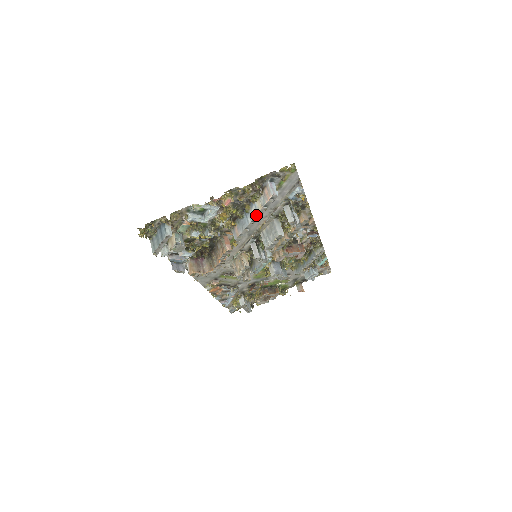
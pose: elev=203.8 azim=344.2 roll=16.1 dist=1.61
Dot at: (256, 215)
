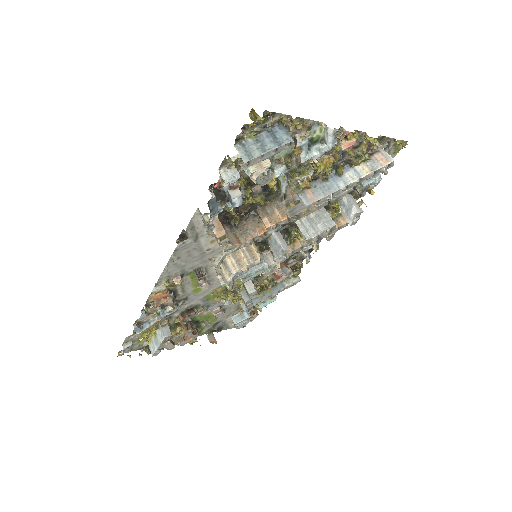
Dot at: (358, 180)
